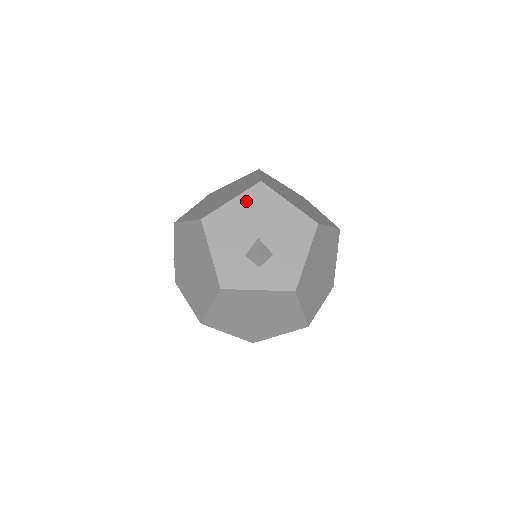
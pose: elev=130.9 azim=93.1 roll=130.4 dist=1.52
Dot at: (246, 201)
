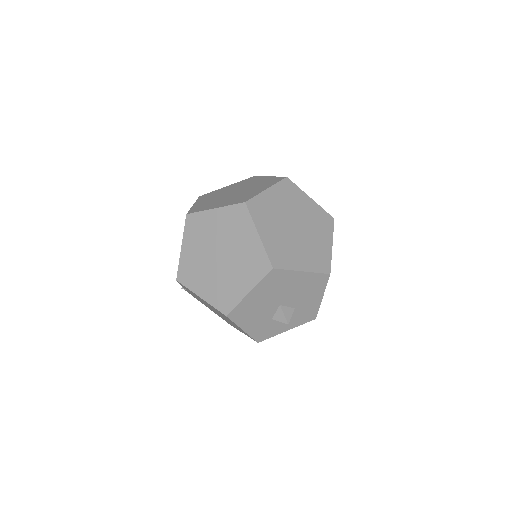
Dot at: (263, 288)
